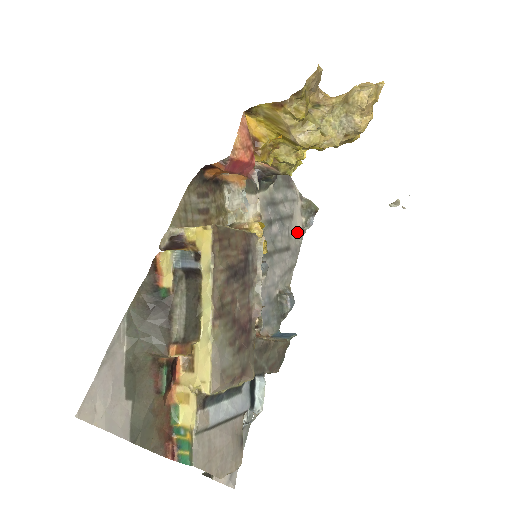
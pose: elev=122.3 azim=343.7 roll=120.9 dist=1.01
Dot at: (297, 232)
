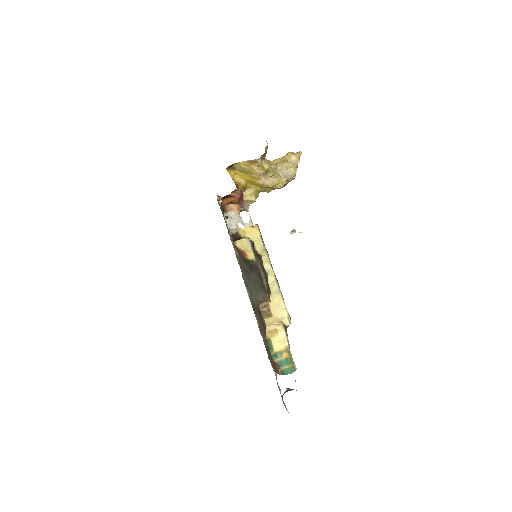
Dot at: occluded
